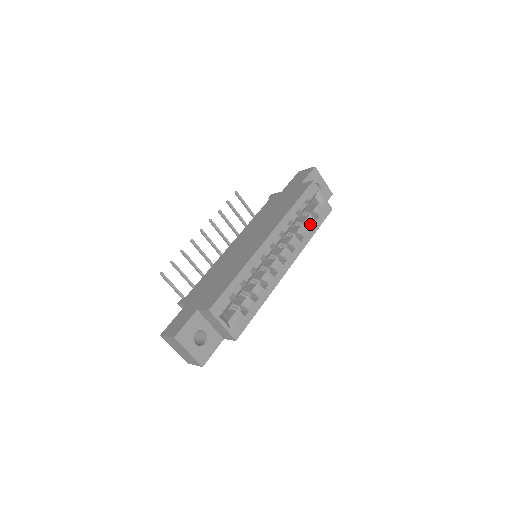
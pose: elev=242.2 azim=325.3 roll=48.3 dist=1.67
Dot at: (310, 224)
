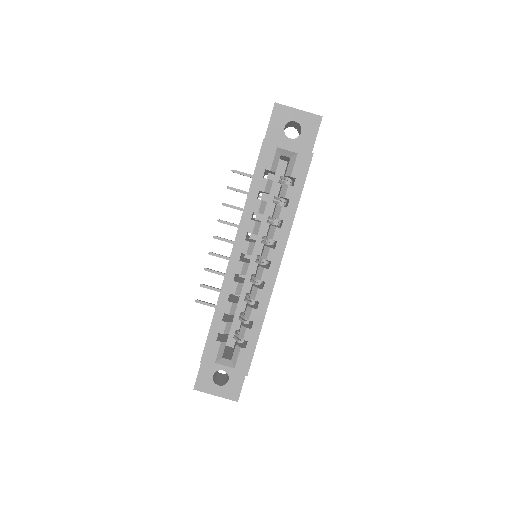
Dot at: (285, 197)
